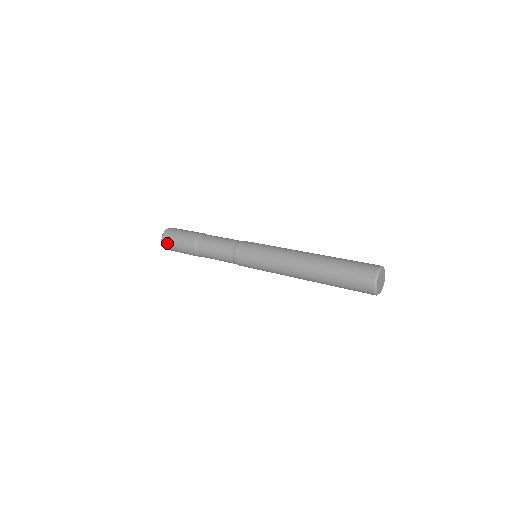
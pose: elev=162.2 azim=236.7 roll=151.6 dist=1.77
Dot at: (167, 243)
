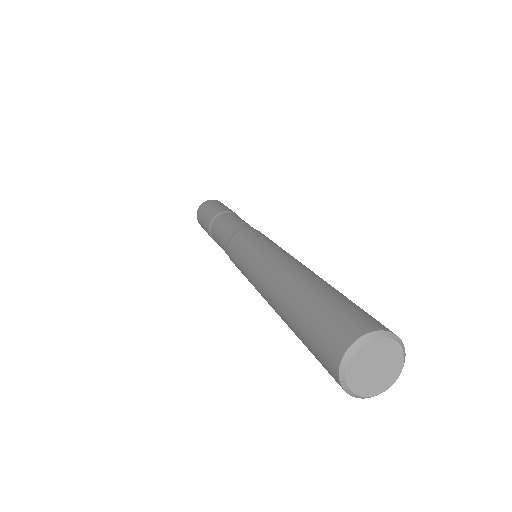
Dot at: (198, 216)
